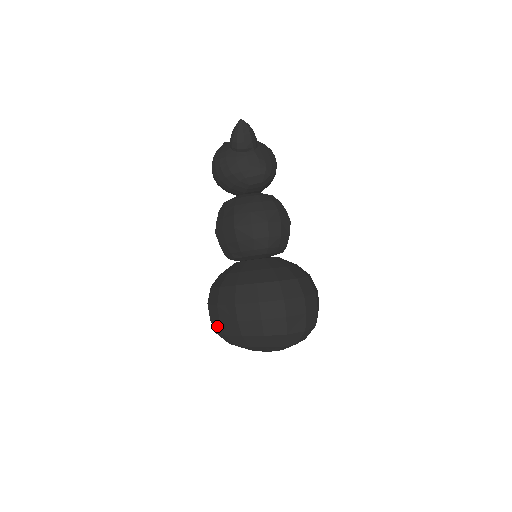
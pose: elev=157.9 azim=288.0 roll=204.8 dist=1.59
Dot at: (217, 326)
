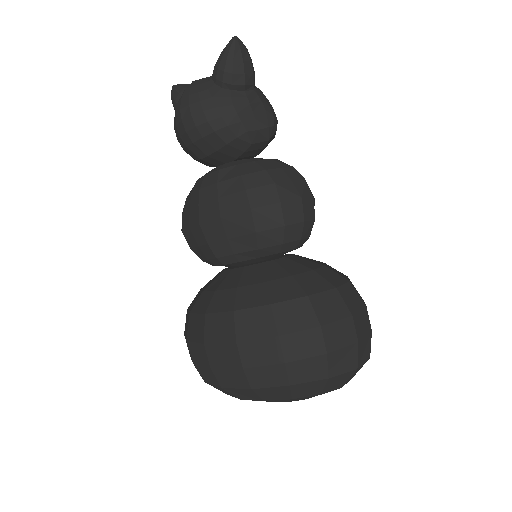
Dot at: (230, 376)
